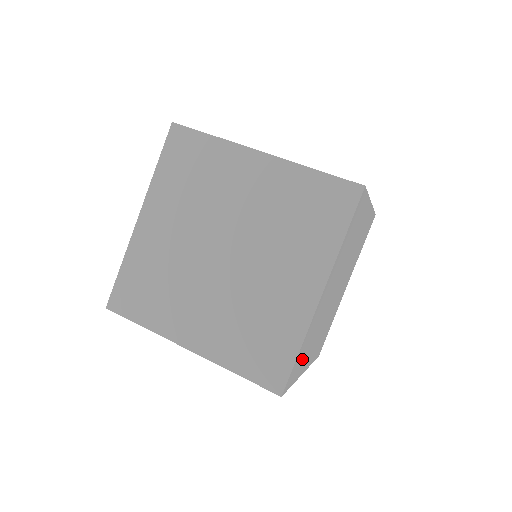
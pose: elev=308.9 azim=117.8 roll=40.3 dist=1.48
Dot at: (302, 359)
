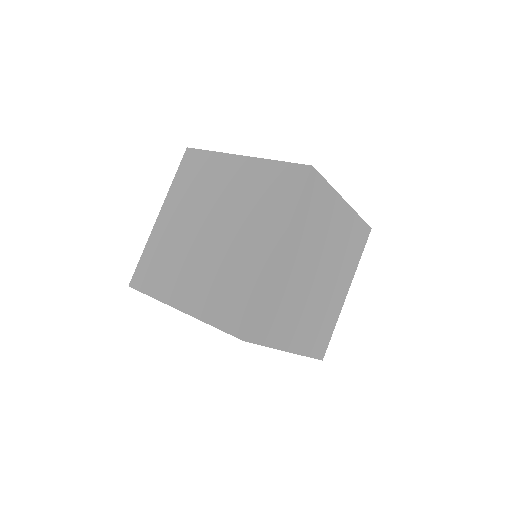
Dot at: (274, 322)
